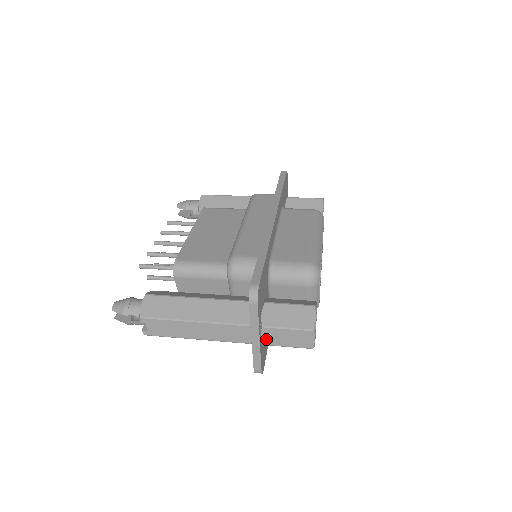
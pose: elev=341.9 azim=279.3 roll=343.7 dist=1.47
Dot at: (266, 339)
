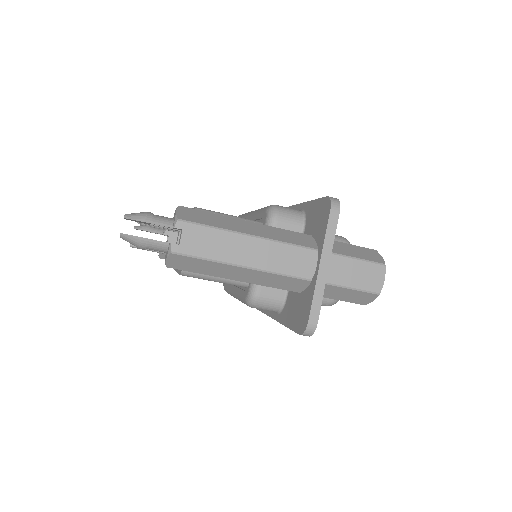
Dot at: (331, 274)
